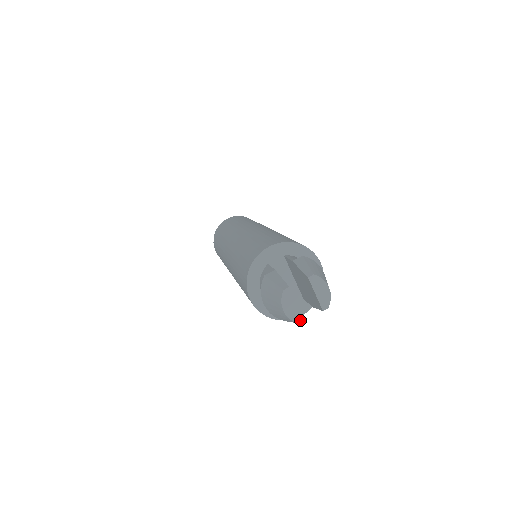
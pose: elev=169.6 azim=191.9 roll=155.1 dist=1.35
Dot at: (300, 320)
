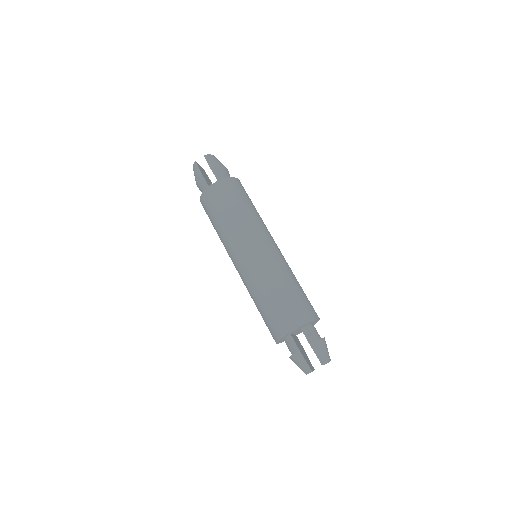
Dot at: occluded
